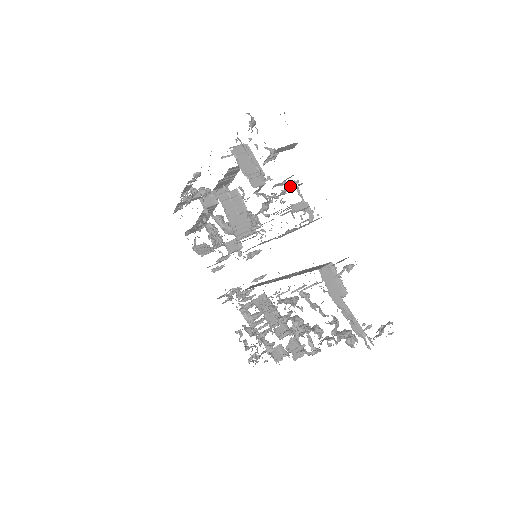
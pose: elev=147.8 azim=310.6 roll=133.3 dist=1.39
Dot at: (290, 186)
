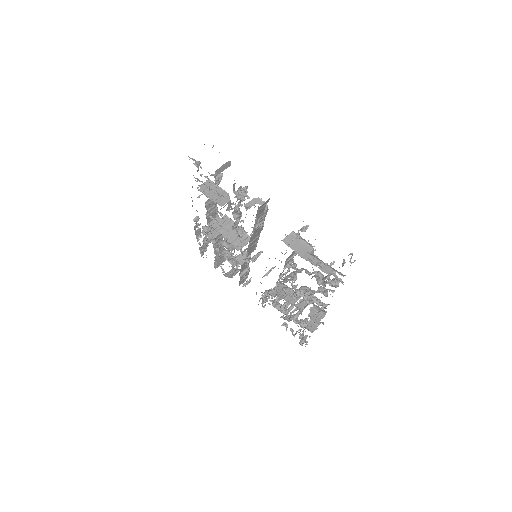
Dot at: occluded
